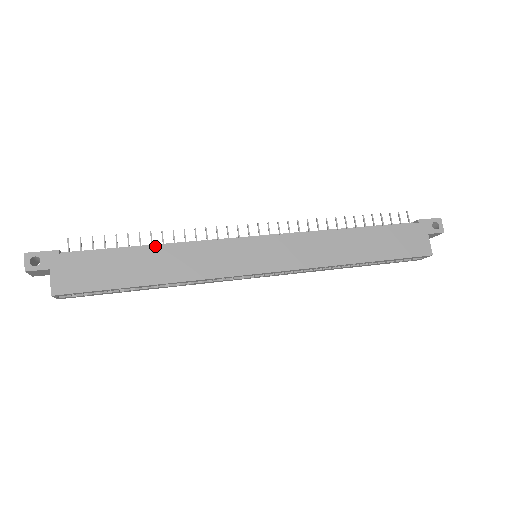
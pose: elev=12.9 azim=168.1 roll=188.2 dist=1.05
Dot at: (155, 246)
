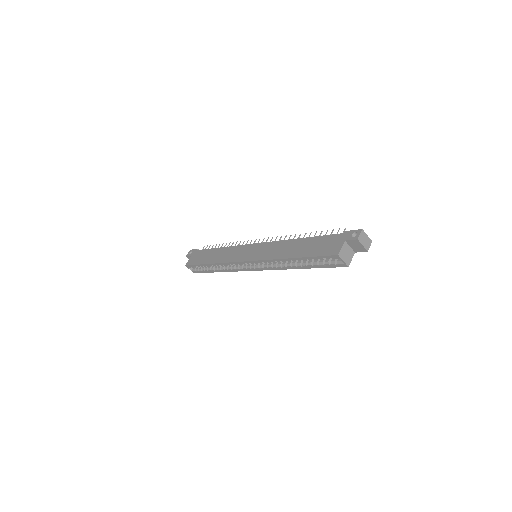
Dot at: (222, 248)
